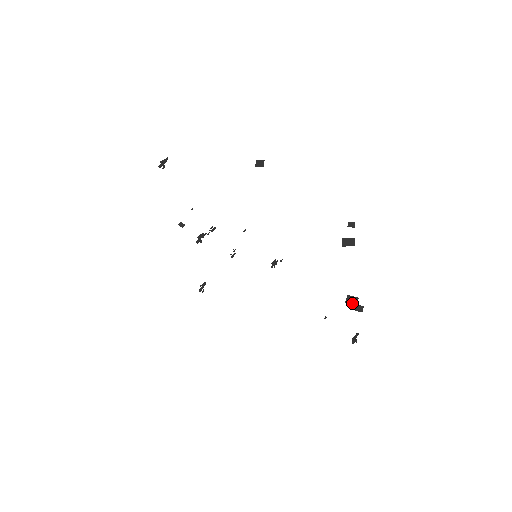
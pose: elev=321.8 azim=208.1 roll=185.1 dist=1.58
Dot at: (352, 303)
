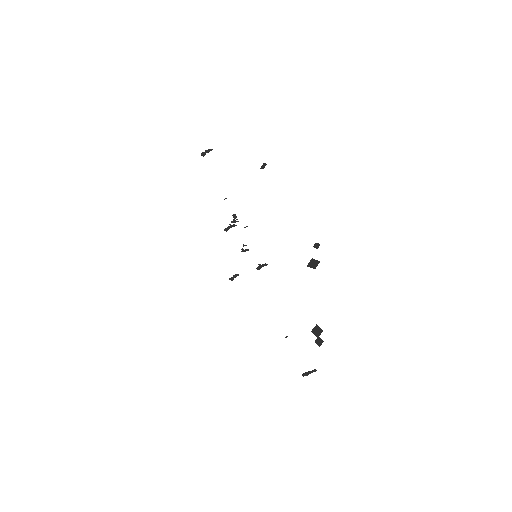
Dot at: (316, 334)
